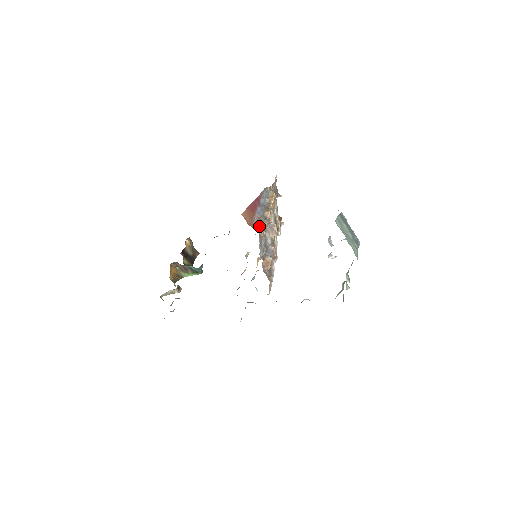
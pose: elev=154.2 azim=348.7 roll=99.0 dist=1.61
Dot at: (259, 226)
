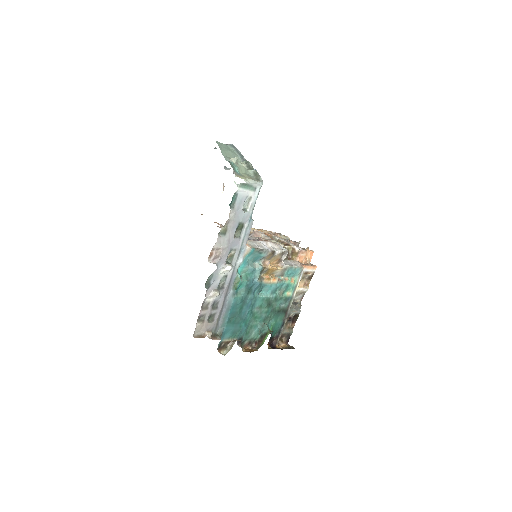
Dot at: occluded
